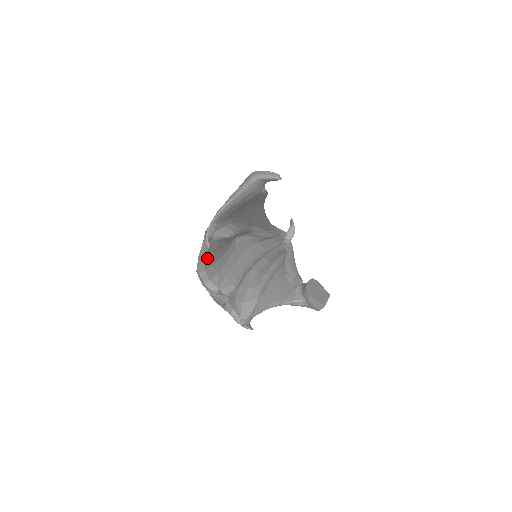
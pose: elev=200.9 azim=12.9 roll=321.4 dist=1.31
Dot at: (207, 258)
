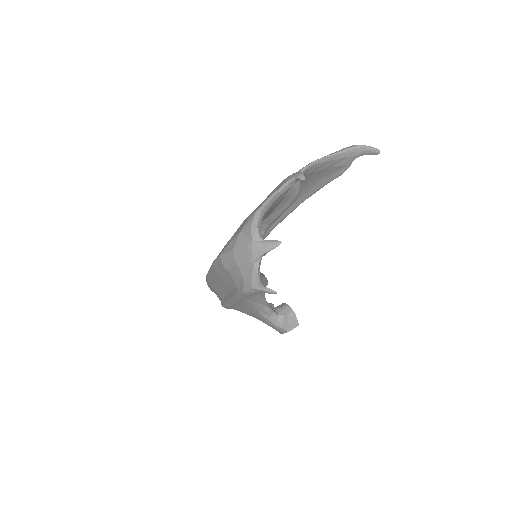
Dot at: (273, 203)
